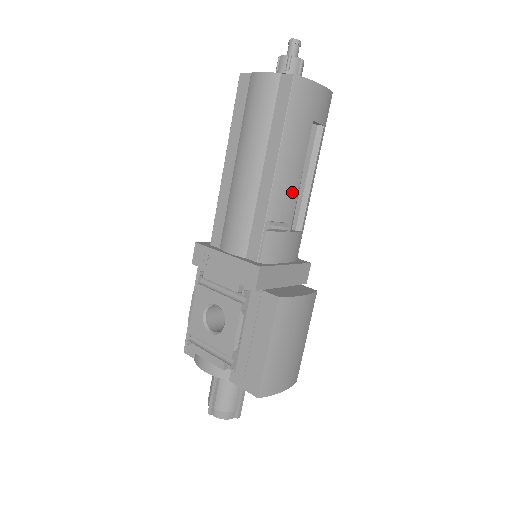
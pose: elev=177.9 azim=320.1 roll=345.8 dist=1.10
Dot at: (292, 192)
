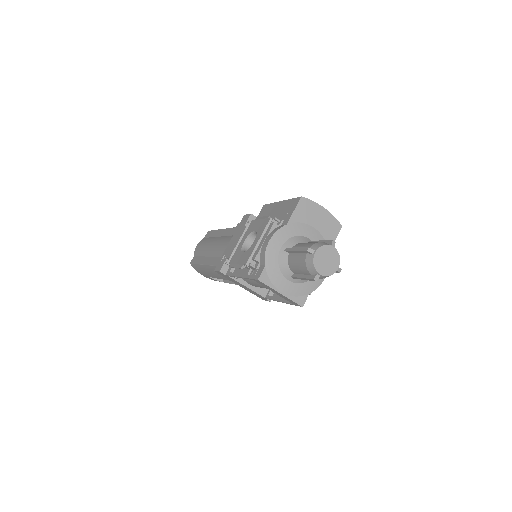
Dot at: occluded
